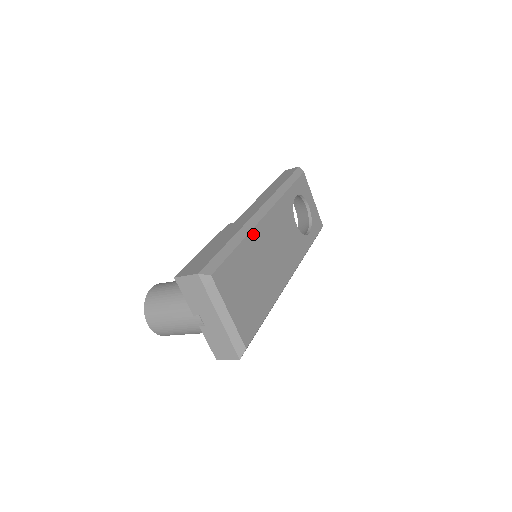
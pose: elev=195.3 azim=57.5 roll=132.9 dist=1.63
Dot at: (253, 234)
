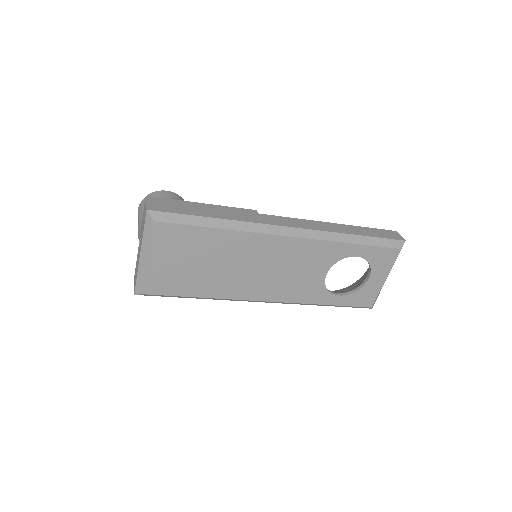
Dot at: (247, 236)
